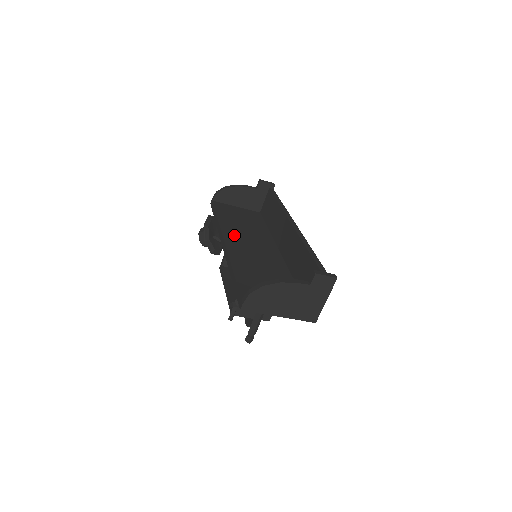
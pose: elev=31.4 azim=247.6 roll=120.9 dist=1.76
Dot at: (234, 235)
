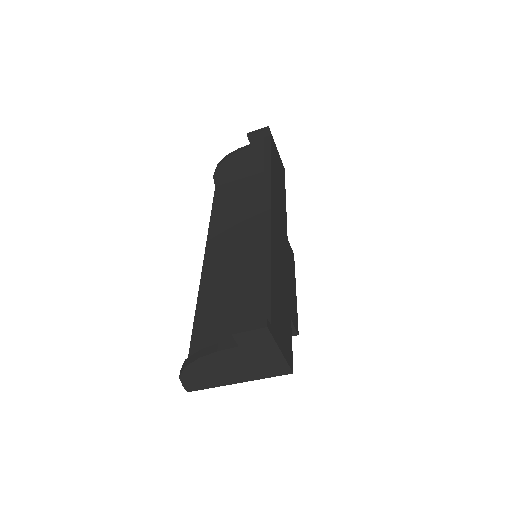
Dot at: (220, 243)
